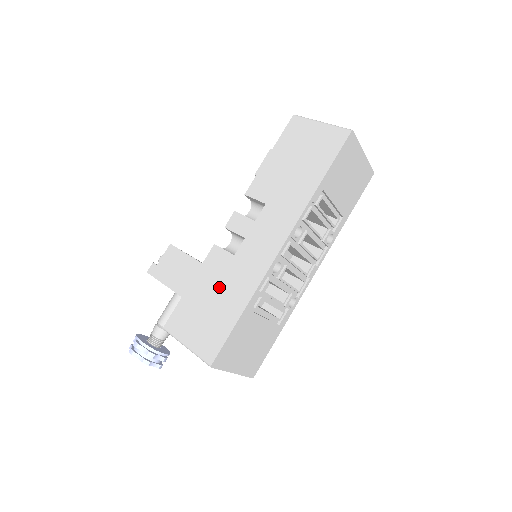
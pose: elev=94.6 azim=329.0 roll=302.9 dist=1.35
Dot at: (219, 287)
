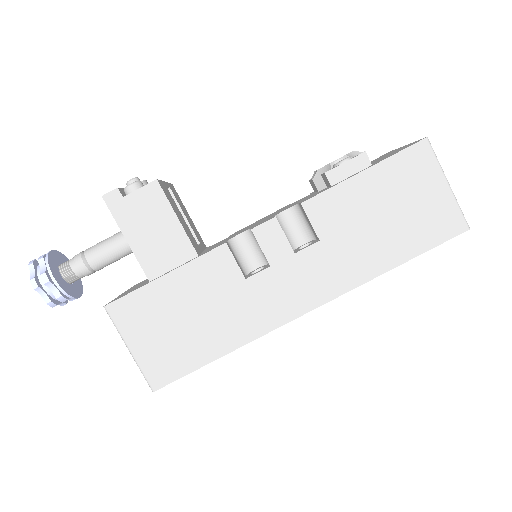
Dot at: (206, 306)
